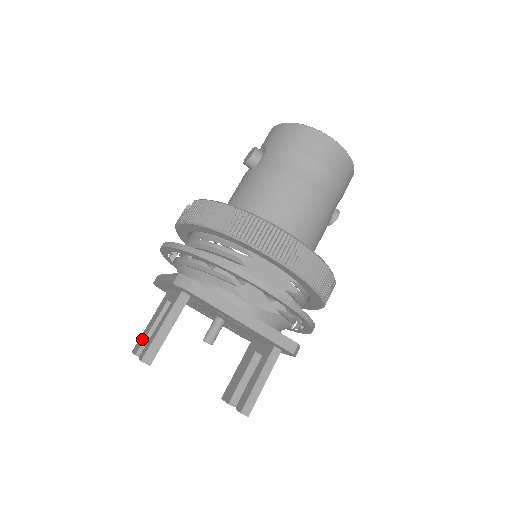
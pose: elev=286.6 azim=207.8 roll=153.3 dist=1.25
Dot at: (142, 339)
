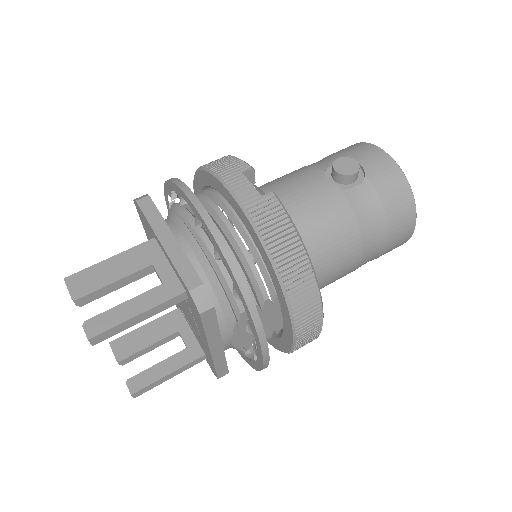
Dot at: (91, 283)
